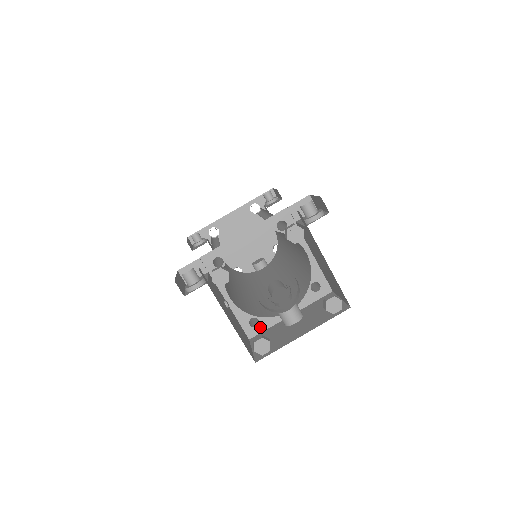
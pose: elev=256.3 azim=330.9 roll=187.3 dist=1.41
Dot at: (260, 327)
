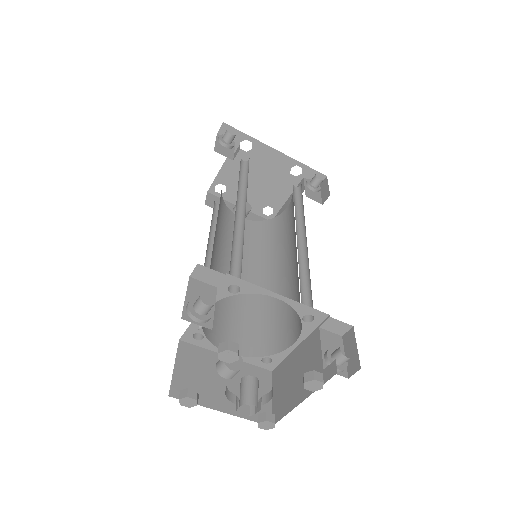
Dot at: (198, 342)
